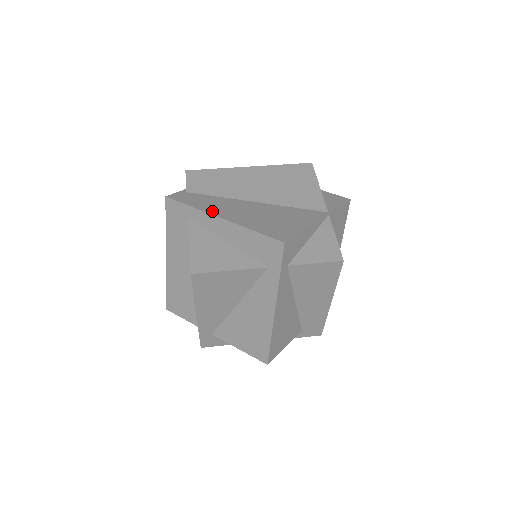
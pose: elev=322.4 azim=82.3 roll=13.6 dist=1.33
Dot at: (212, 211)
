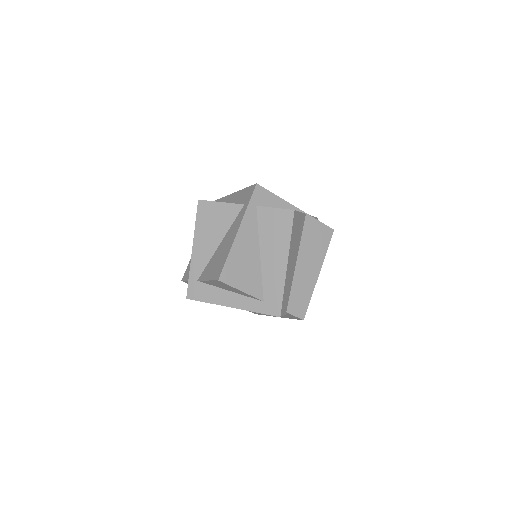
Dot at: occluded
